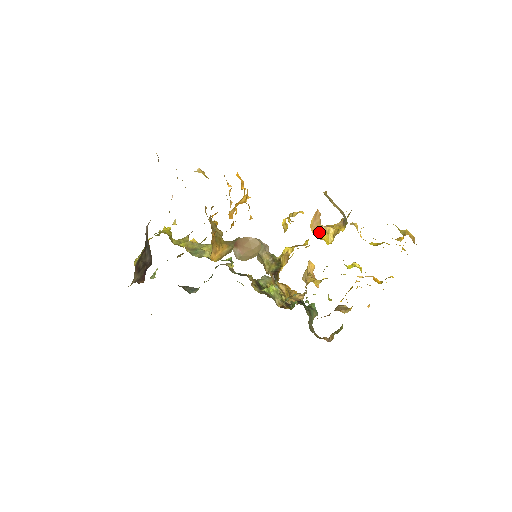
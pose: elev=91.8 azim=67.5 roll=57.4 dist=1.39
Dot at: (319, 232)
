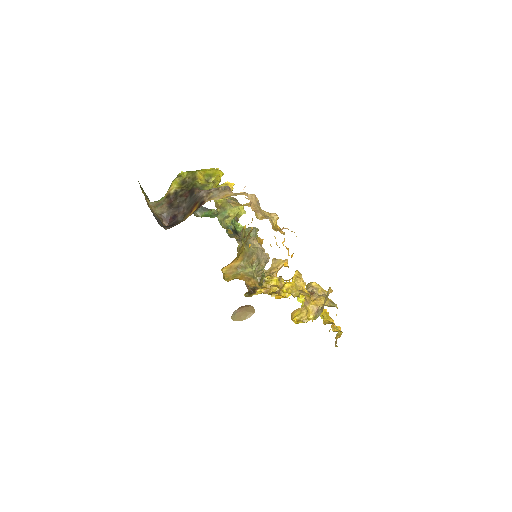
Dot at: (297, 311)
